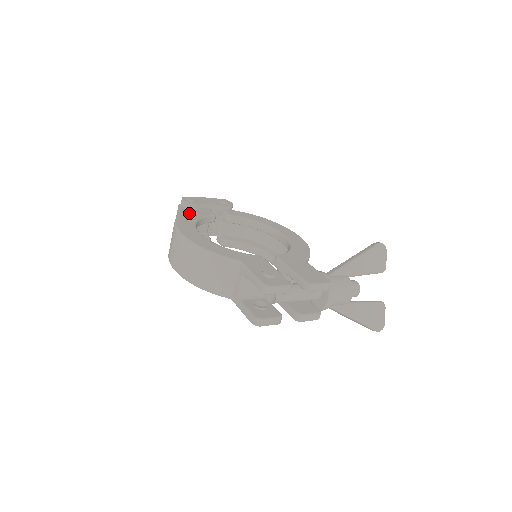
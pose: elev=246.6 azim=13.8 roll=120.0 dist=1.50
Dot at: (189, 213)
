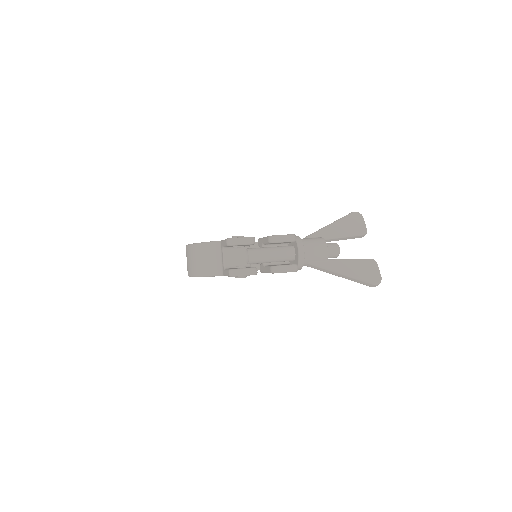
Dot at: occluded
